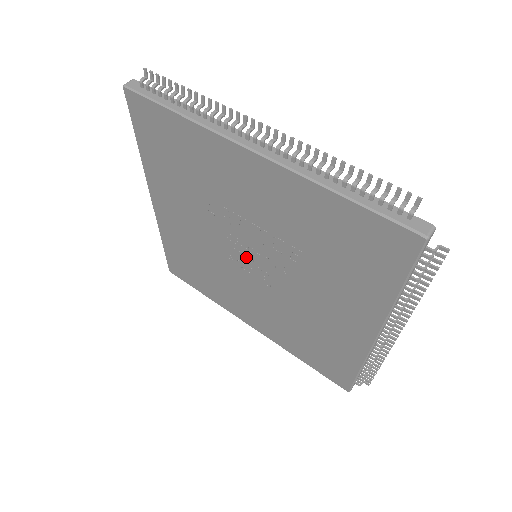
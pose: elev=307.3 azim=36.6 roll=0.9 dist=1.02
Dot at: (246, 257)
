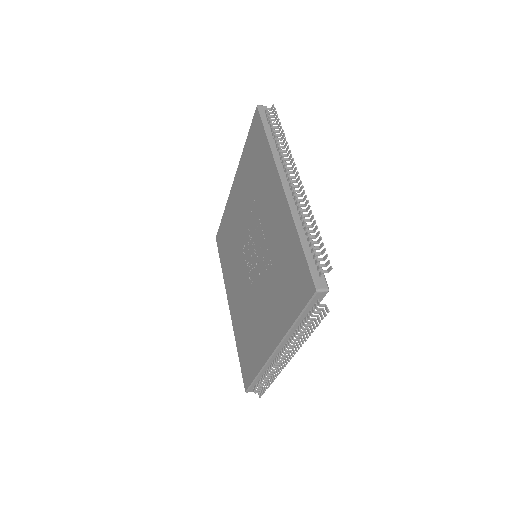
Dot at: (250, 252)
